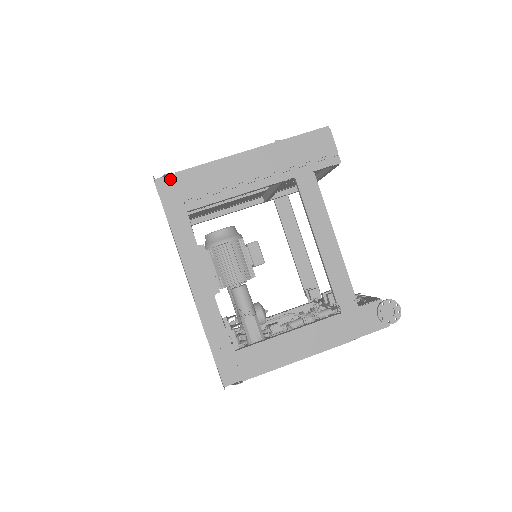
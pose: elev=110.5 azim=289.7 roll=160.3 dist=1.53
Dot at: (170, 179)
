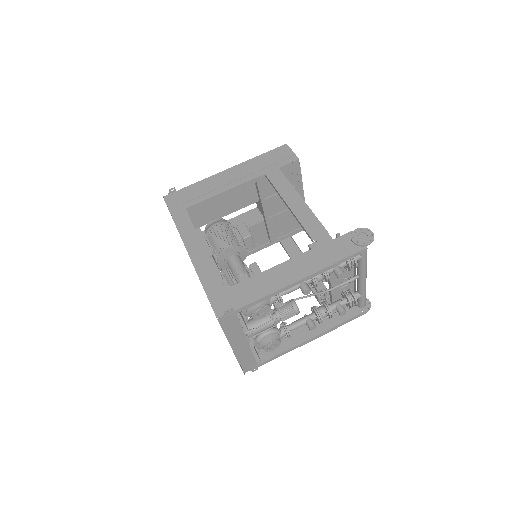
Dot at: (174, 194)
